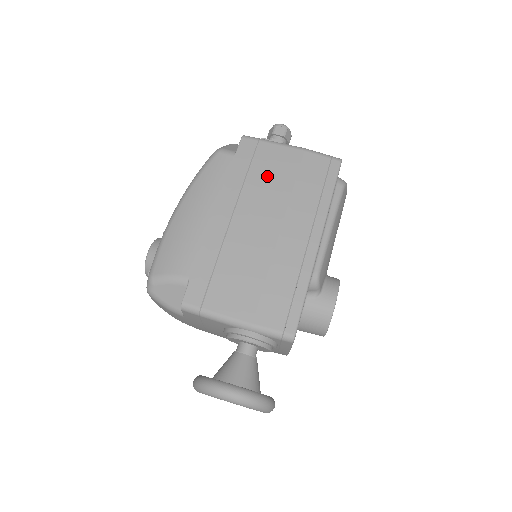
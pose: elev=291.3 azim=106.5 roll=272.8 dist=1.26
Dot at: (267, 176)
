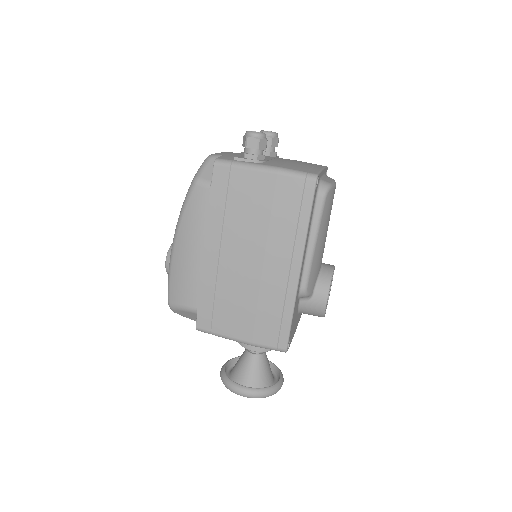
Dot at: (244, 209)
